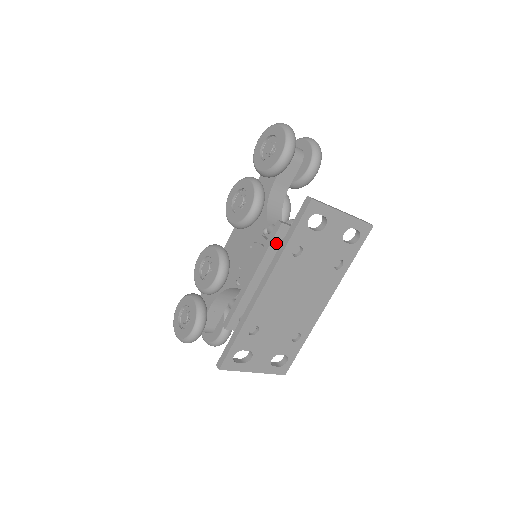
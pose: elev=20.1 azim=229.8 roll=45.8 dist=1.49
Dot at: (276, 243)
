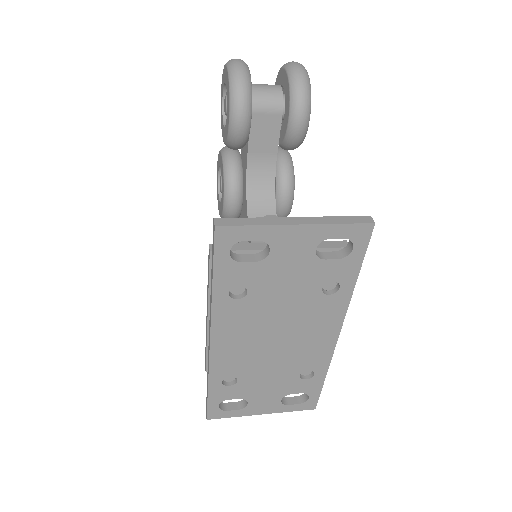
Dot at: occluded
